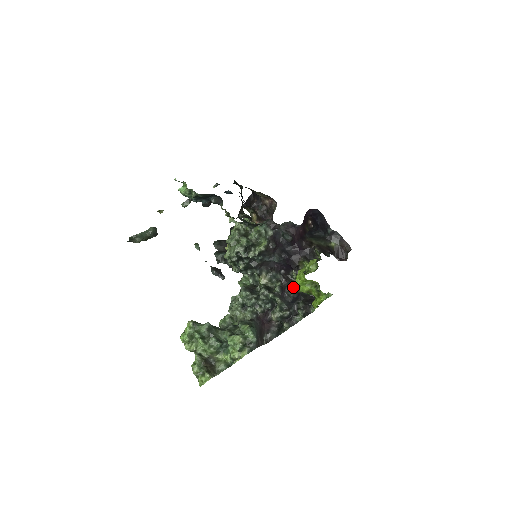
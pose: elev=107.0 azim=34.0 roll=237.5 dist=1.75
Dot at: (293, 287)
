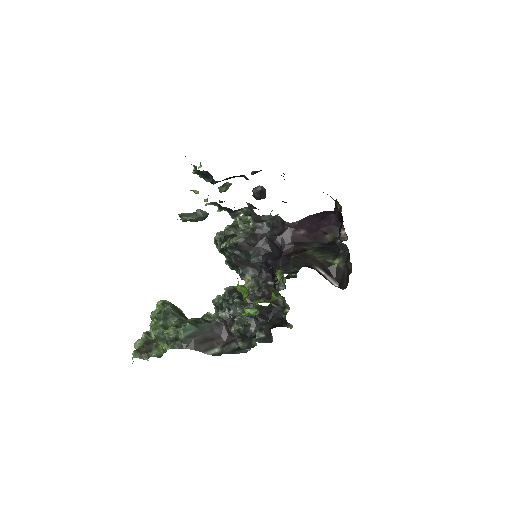
Dot at: (257, 299)
